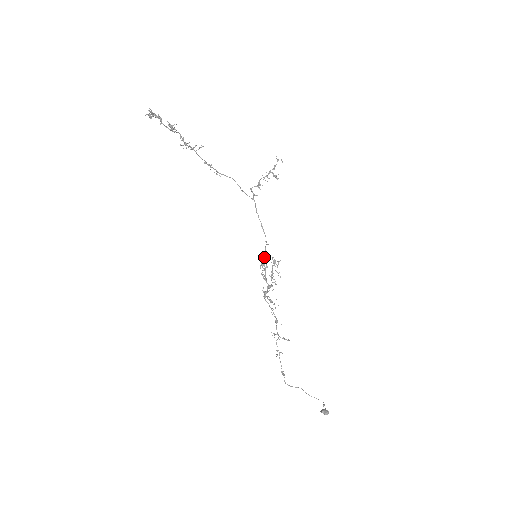
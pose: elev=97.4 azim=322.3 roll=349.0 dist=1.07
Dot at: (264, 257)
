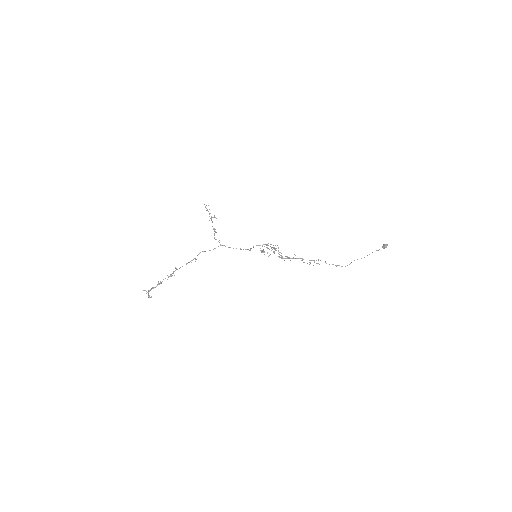
Dot at: occluded
